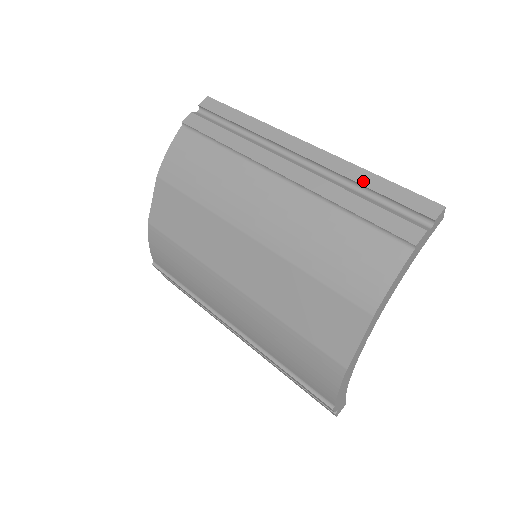
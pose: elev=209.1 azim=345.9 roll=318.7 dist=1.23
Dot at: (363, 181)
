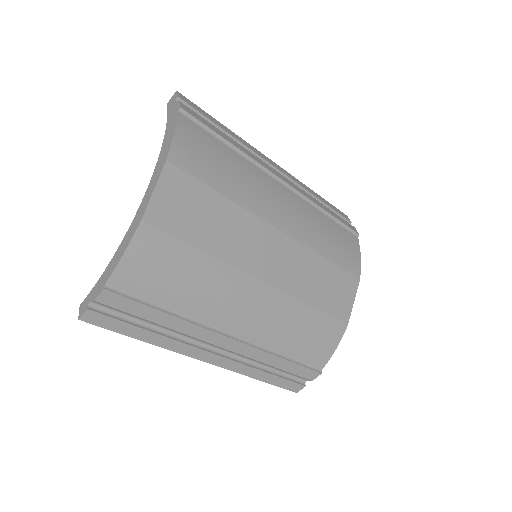
Dot at: (317, 196)
